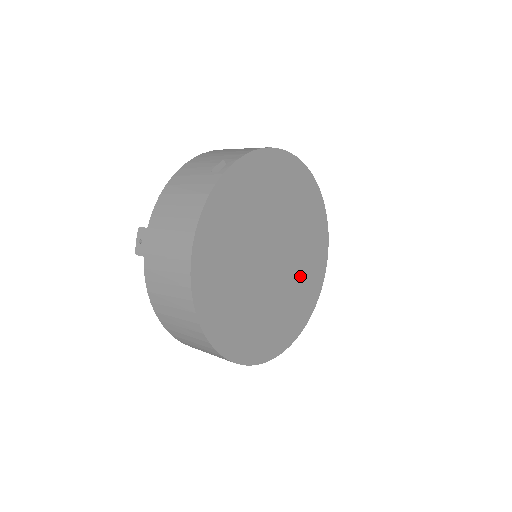
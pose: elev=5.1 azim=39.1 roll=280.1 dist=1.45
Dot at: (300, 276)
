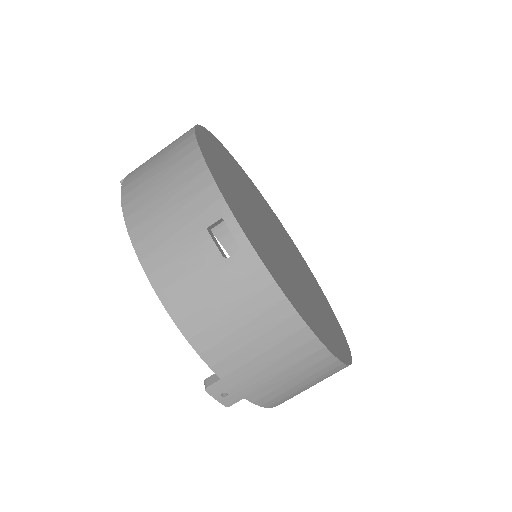
Dot at: (273, 221)
